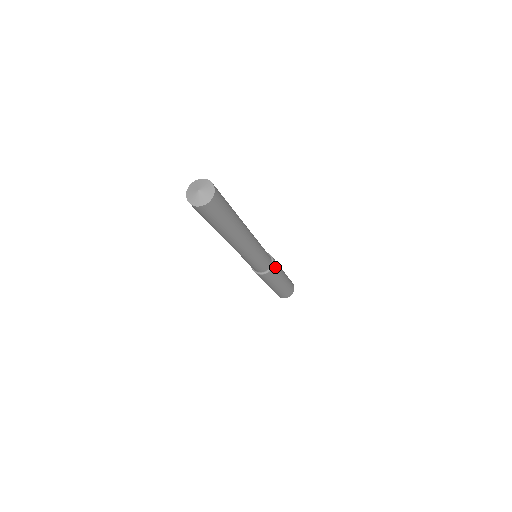
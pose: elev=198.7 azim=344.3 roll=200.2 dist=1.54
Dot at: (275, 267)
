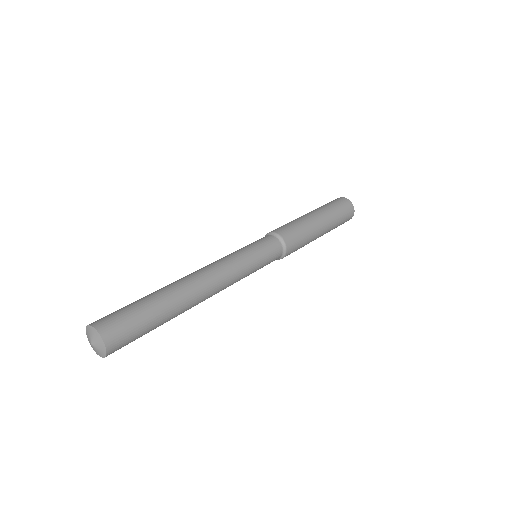
Dot at: (292, 250)
